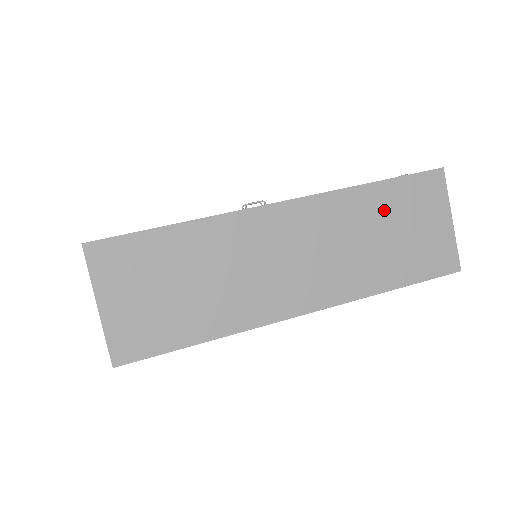
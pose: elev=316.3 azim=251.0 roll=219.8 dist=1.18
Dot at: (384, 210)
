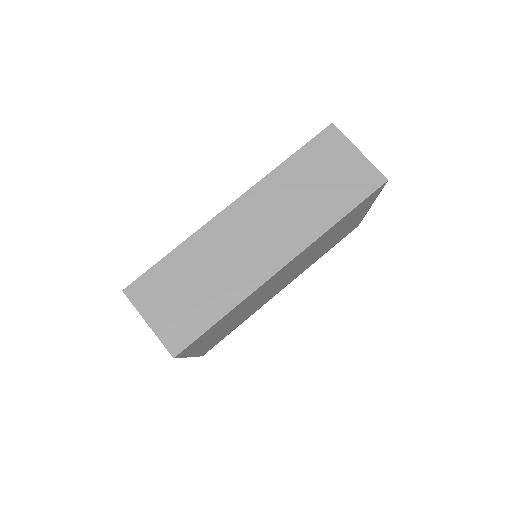
Dot at: (304, 172)
